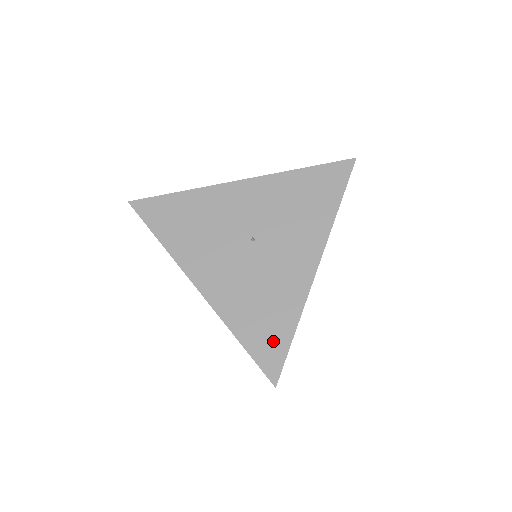
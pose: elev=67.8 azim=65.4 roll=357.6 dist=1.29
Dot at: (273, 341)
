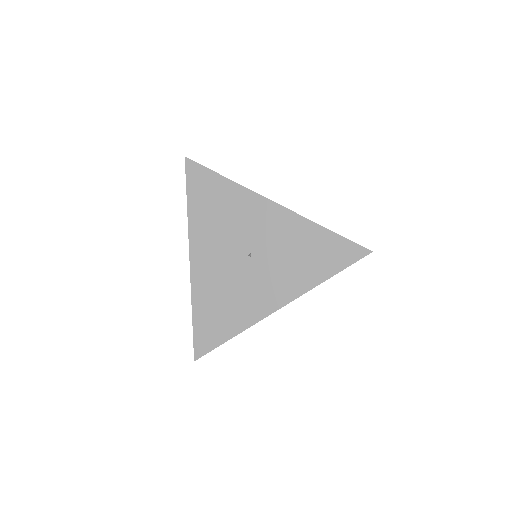
Dot at: (213, 333)
